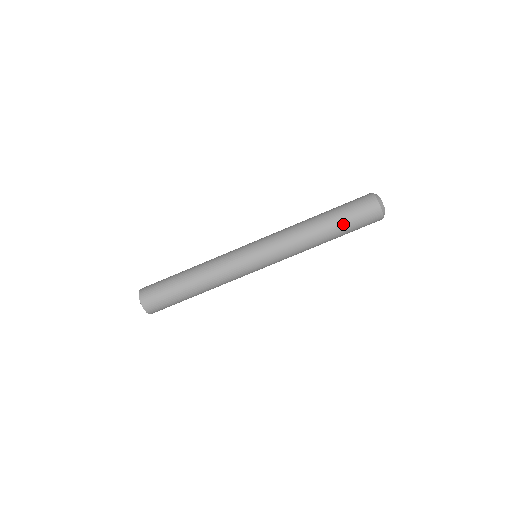
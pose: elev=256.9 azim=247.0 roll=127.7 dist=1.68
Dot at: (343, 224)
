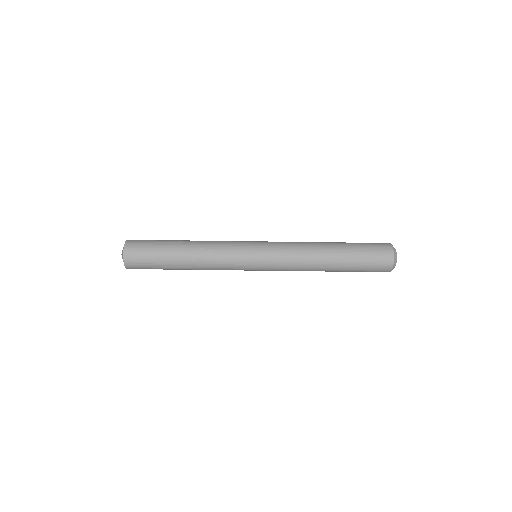
Dot at: (353, 259)
